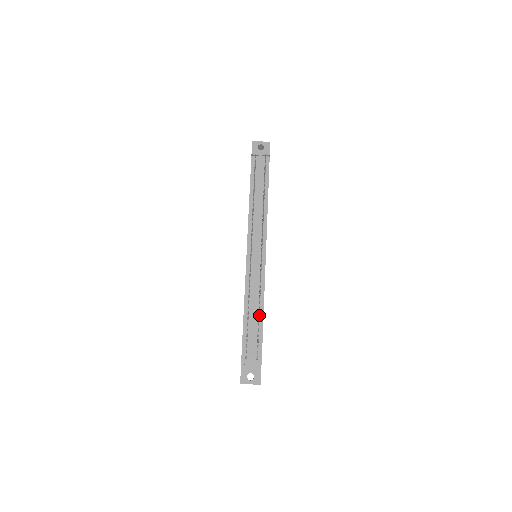
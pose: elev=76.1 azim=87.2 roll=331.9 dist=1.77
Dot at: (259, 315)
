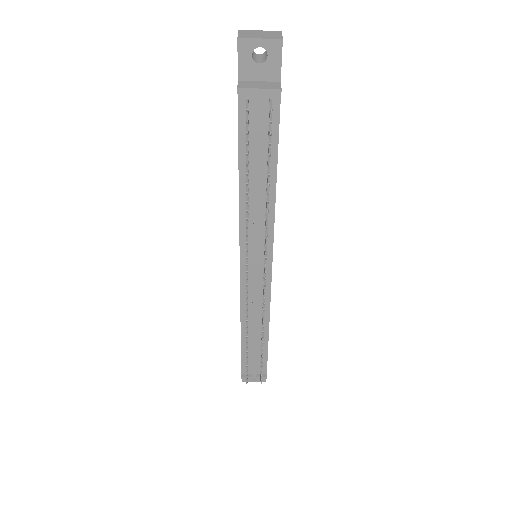
Dot at: occluded
